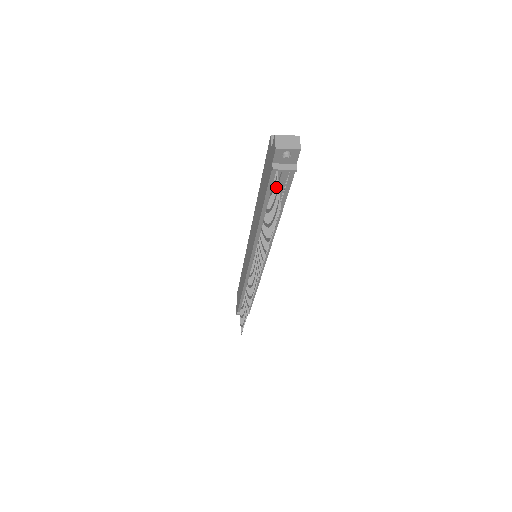
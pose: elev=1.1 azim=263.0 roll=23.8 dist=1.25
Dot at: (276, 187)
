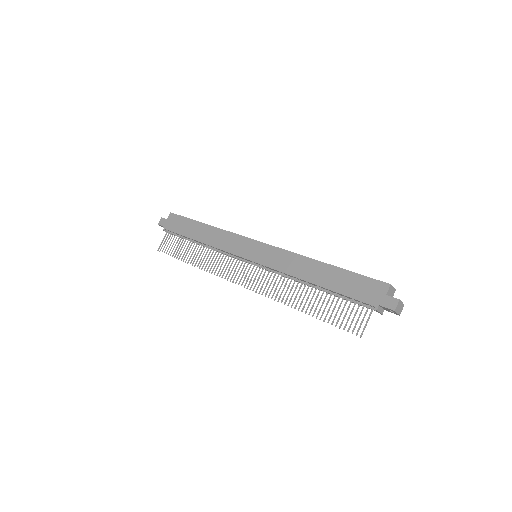
Dot at: (365, 315)
